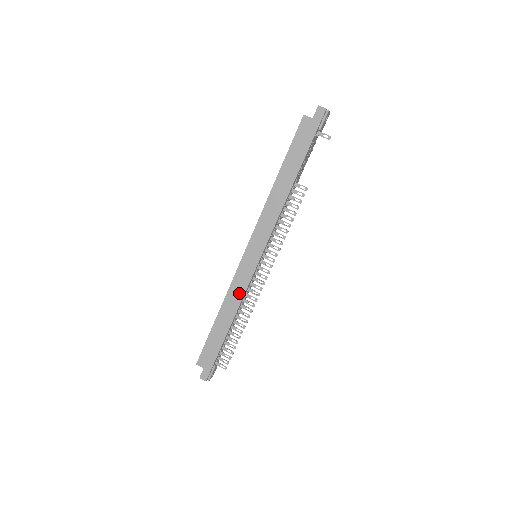
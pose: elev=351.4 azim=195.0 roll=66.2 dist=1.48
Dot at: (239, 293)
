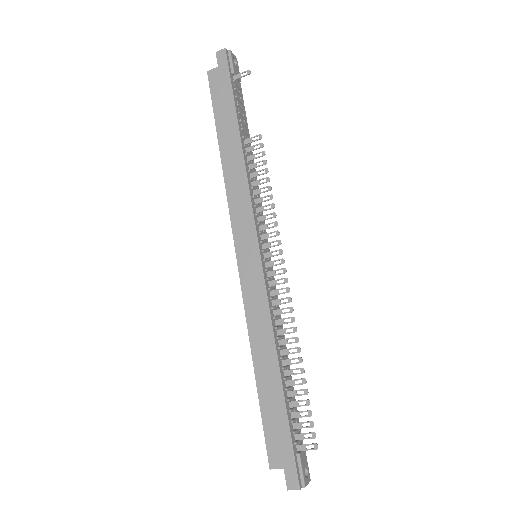
Dot at: (262, 314)
